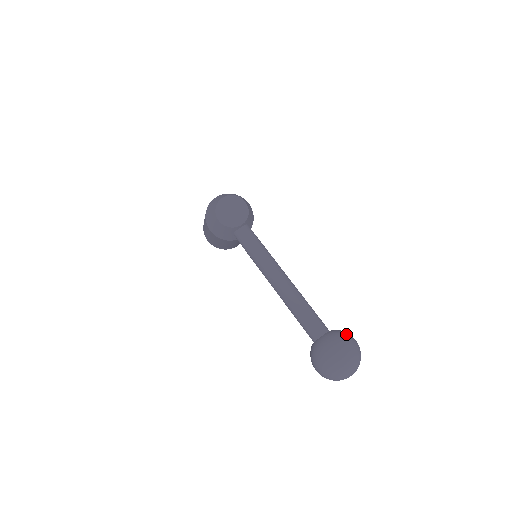
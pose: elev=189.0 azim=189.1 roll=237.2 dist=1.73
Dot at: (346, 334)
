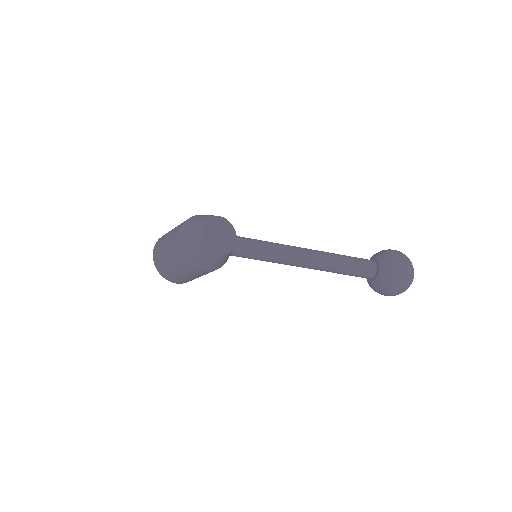
Dot at: (390, 251)
